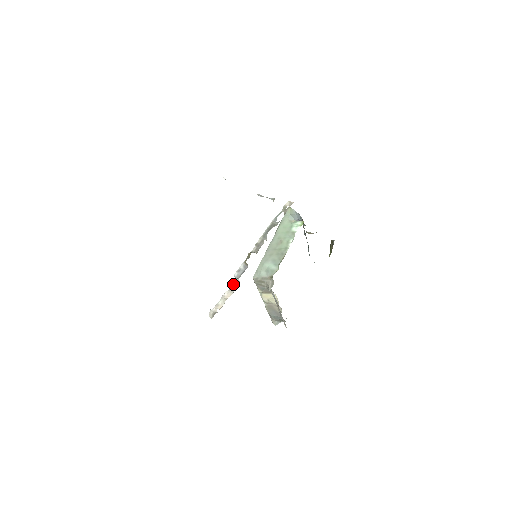
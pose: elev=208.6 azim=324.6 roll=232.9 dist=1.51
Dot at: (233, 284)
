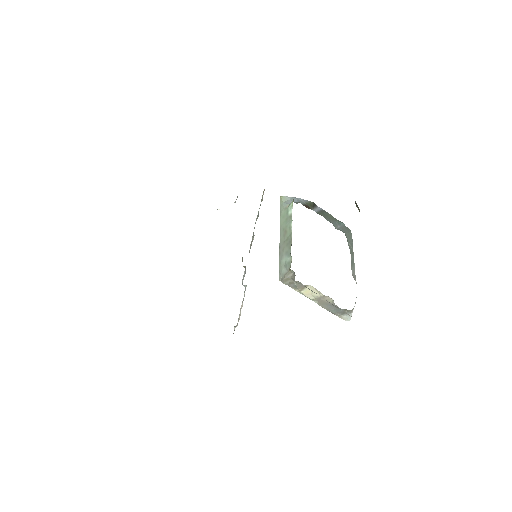
Dot at: (244, 292)
